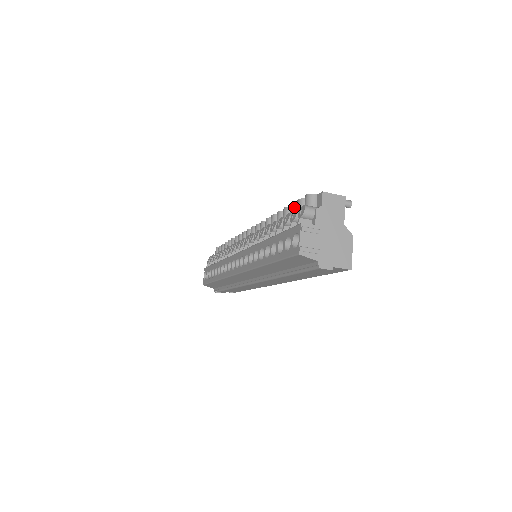
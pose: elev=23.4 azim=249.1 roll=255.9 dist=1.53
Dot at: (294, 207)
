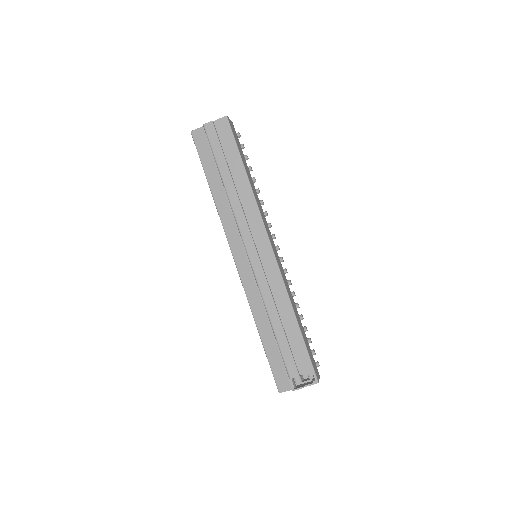
Dot at: occluded
